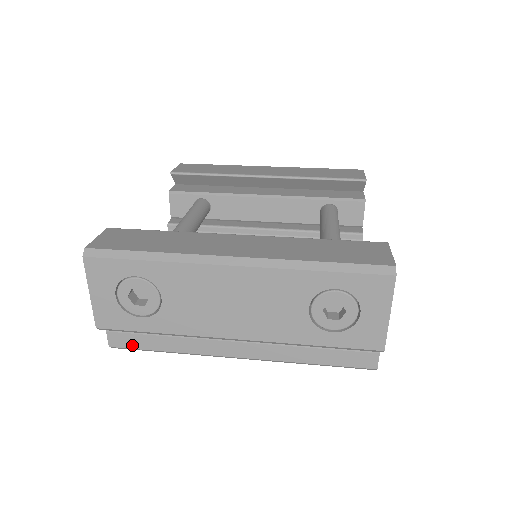
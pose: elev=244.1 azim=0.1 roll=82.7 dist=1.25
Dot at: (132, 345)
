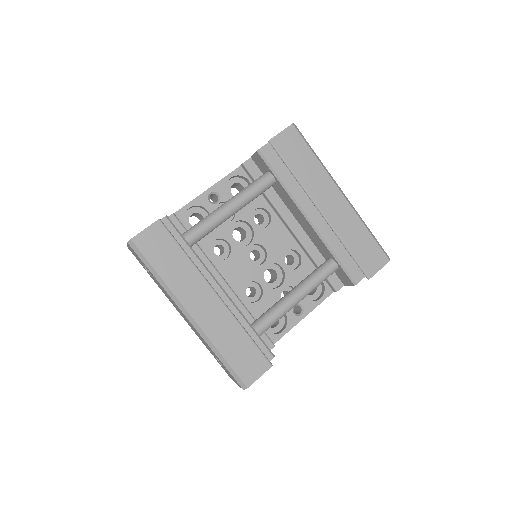
Dot at: occluded
